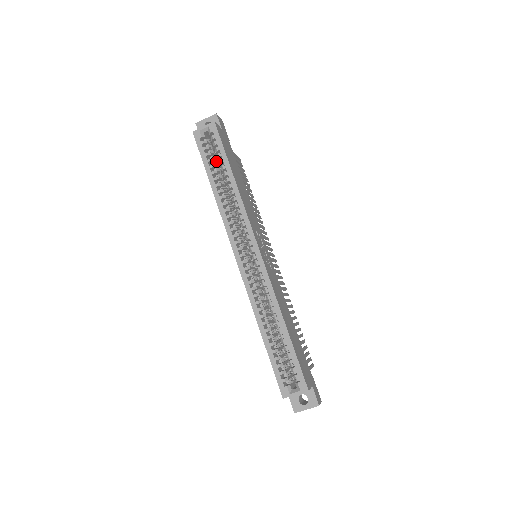
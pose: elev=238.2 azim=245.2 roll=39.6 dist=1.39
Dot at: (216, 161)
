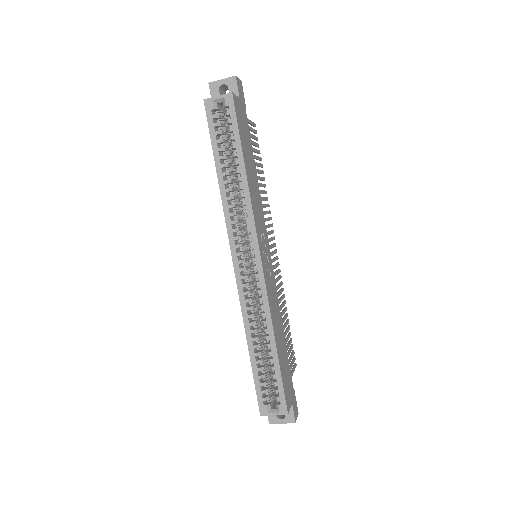
Dot at: (227, 139)
